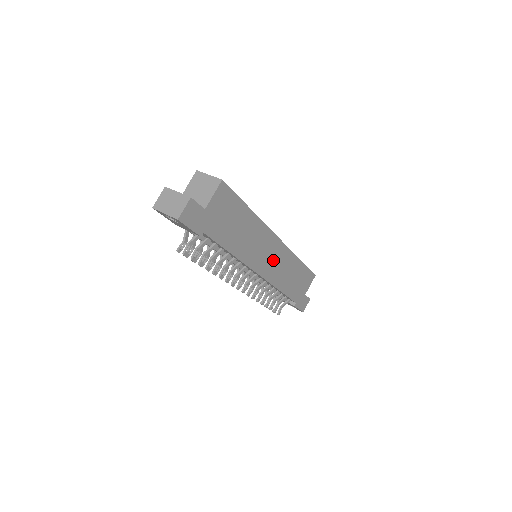
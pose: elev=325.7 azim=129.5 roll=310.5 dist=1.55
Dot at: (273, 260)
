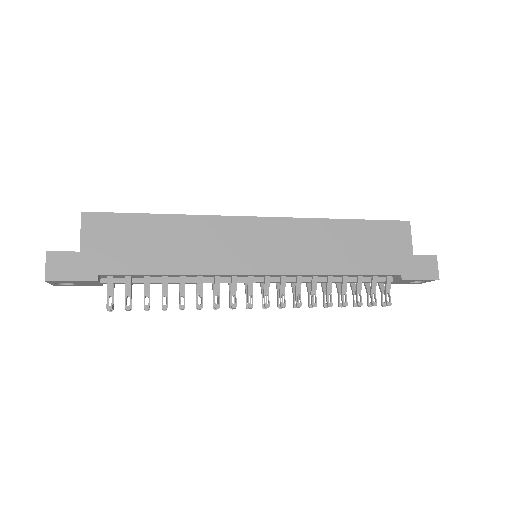
Dot at: (274, 246)
